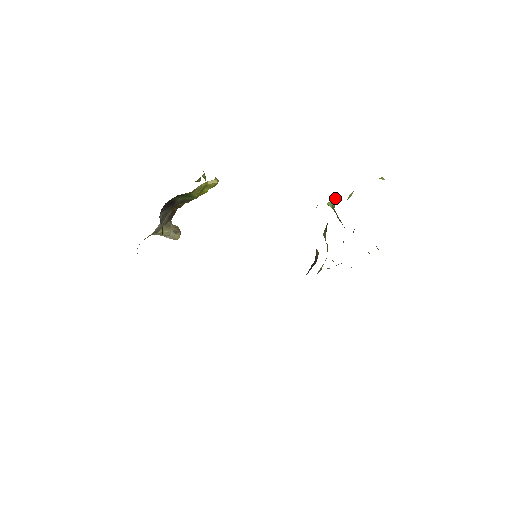
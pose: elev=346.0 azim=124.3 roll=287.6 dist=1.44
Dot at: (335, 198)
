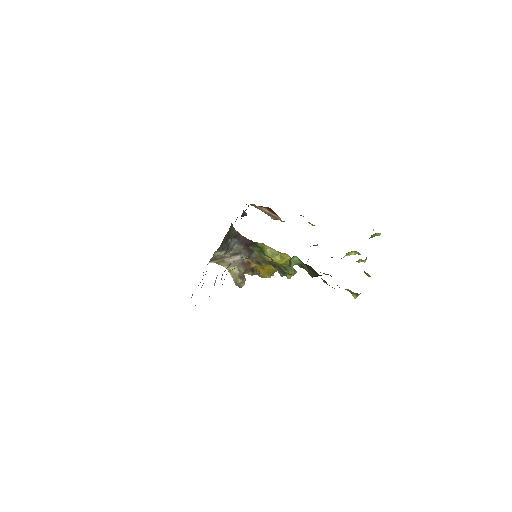
Dot at: occluded
